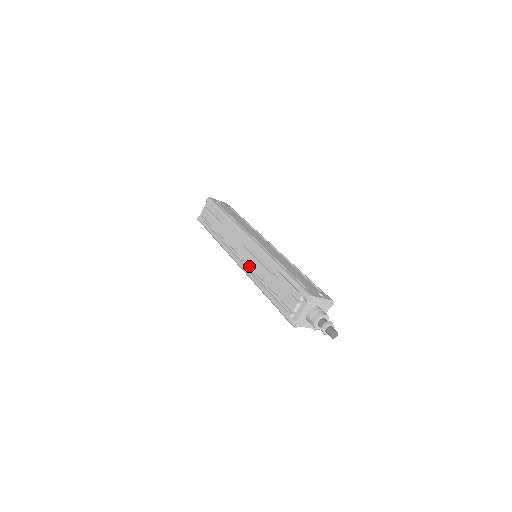
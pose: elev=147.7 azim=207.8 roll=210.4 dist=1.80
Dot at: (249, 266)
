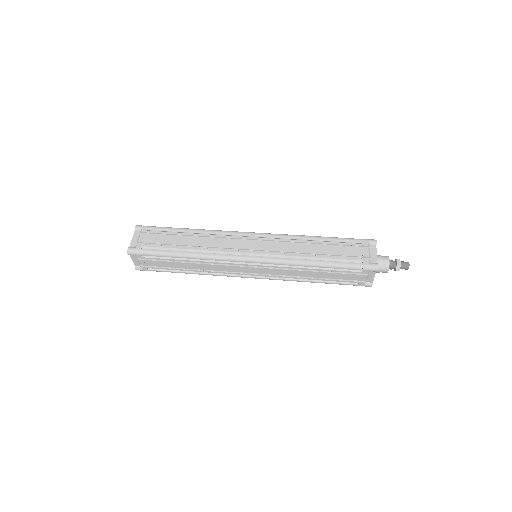
Dot at: (273, 253)
